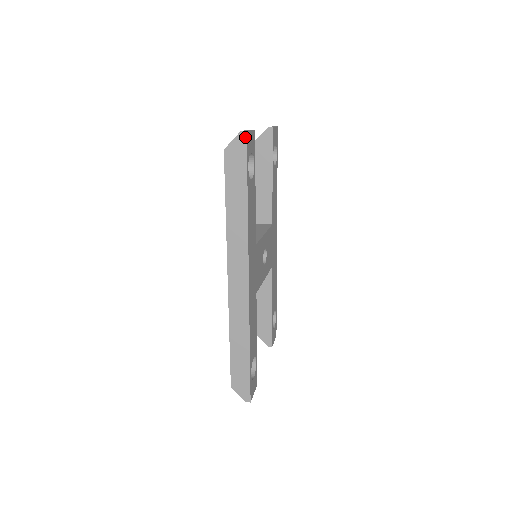
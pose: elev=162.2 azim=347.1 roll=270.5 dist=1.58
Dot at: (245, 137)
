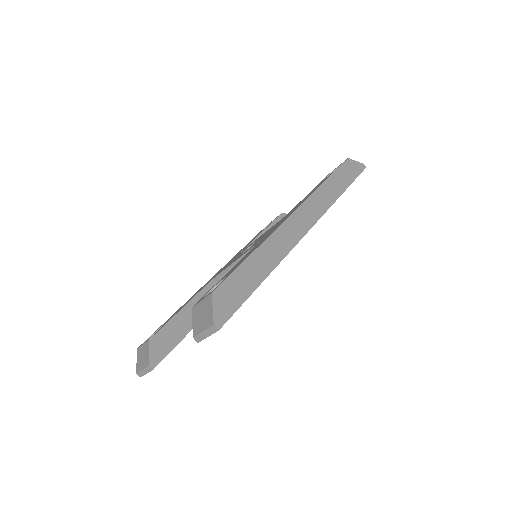
Dot at: (364, 168)
